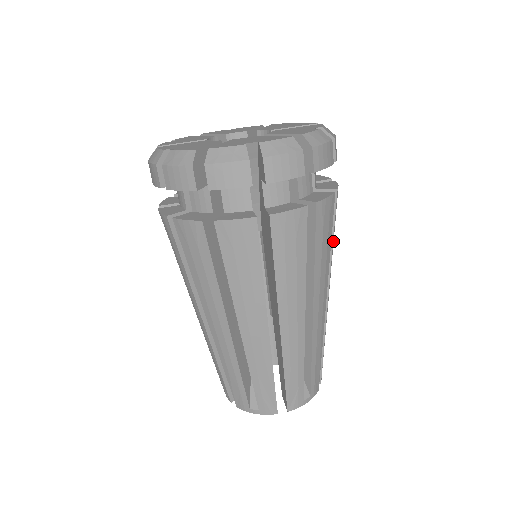
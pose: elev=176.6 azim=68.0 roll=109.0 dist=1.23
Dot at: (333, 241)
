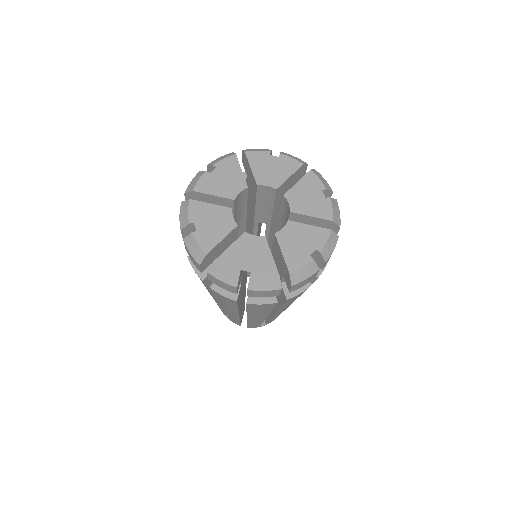
Dot at: occluded
